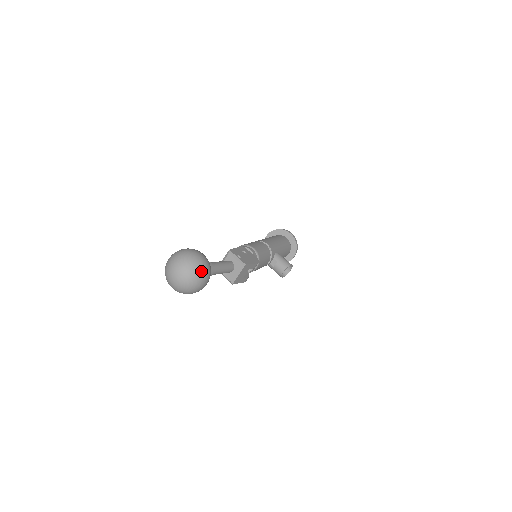
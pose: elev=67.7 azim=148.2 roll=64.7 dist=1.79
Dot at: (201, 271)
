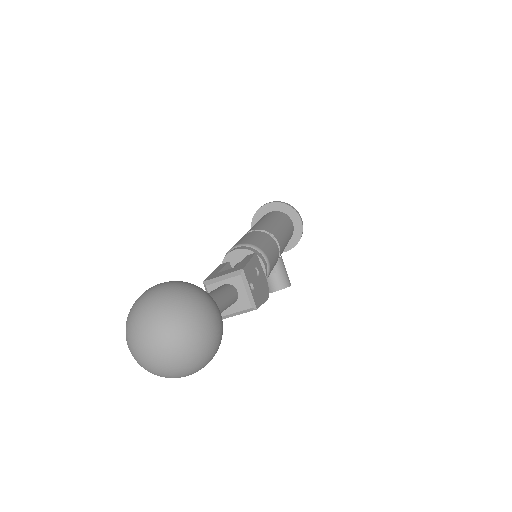
Dot at: (206, 359)
